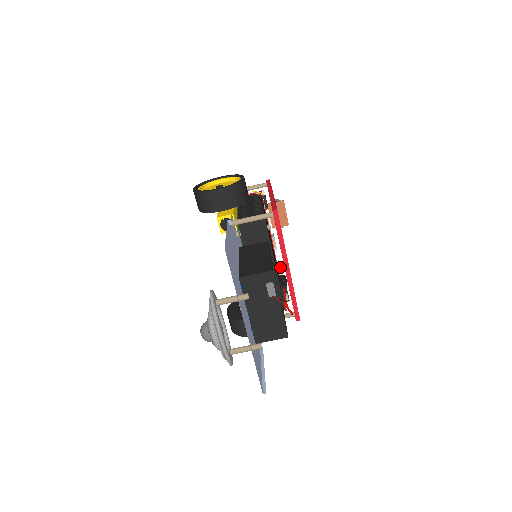
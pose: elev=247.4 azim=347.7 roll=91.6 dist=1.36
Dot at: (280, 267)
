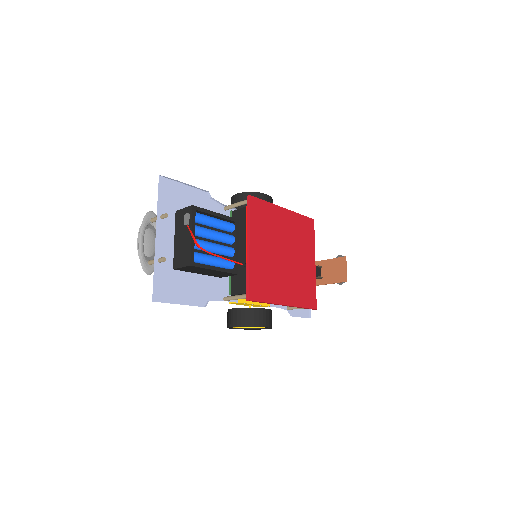
Dot at: occluded
